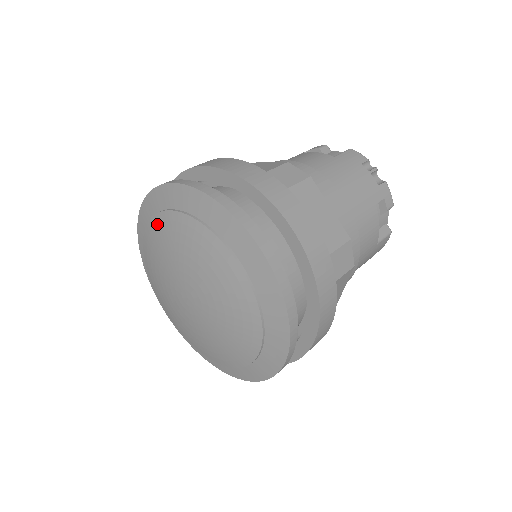
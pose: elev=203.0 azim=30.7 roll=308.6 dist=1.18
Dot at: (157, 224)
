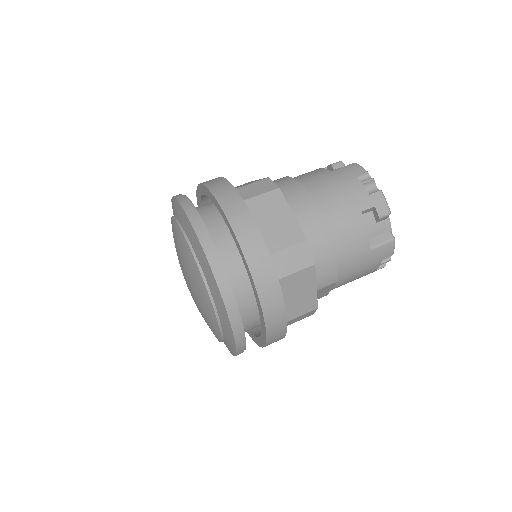
Dot at: occluded
